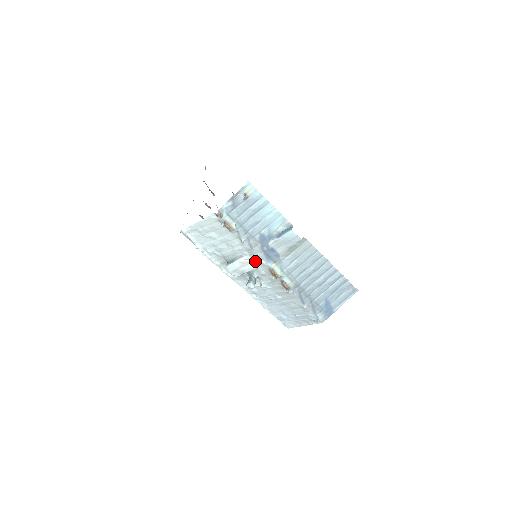
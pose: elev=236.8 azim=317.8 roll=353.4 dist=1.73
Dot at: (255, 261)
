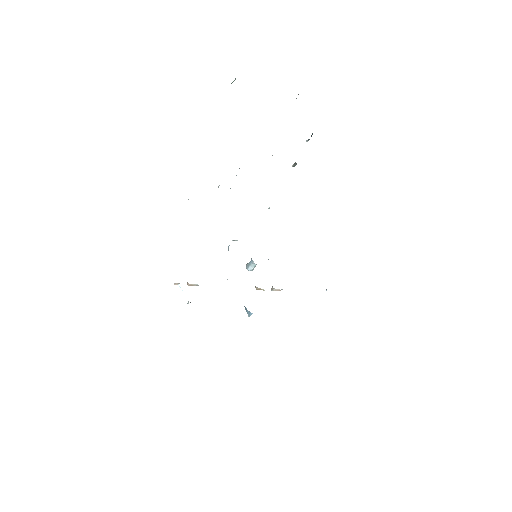
Dot at: occluded
